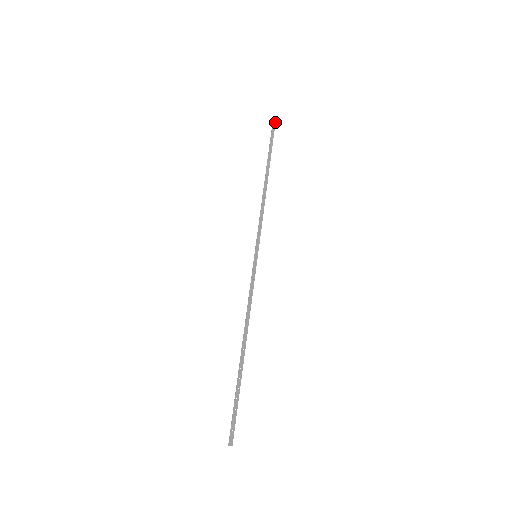
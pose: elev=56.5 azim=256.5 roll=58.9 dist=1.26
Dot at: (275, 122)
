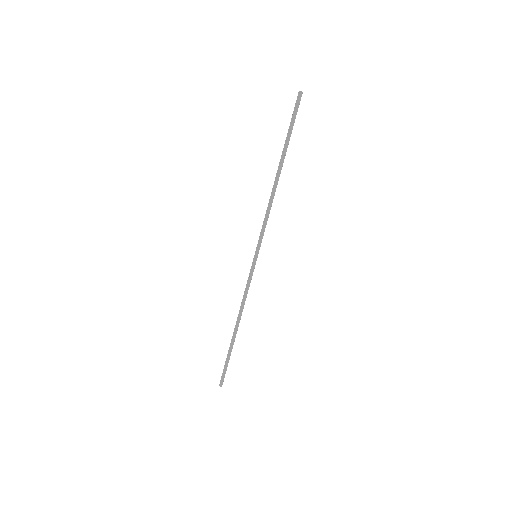
Dot at: (302, 92)
